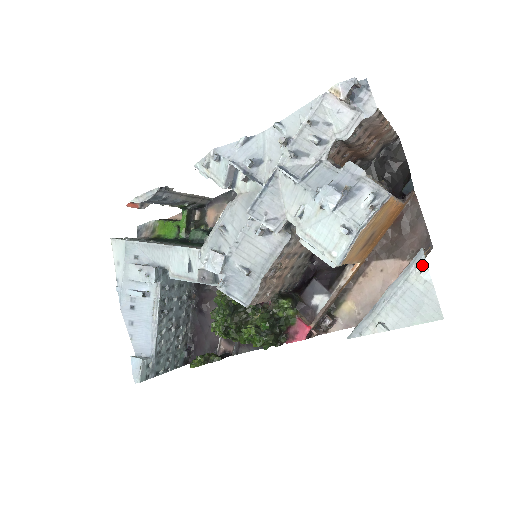
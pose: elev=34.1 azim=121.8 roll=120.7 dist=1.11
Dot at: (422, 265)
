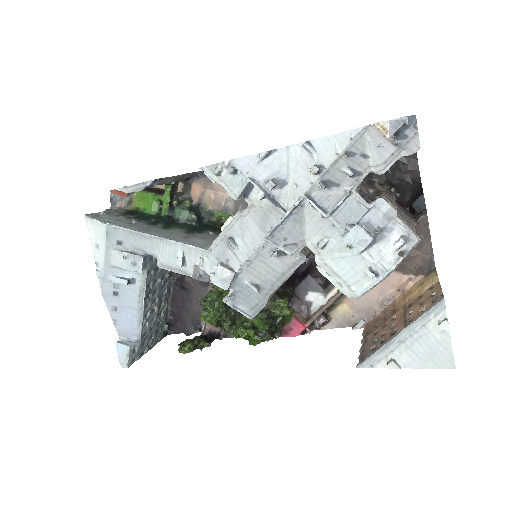
Dot at: (442, 315)
